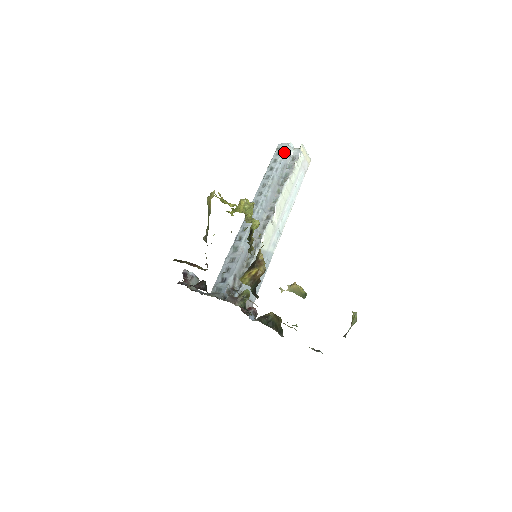
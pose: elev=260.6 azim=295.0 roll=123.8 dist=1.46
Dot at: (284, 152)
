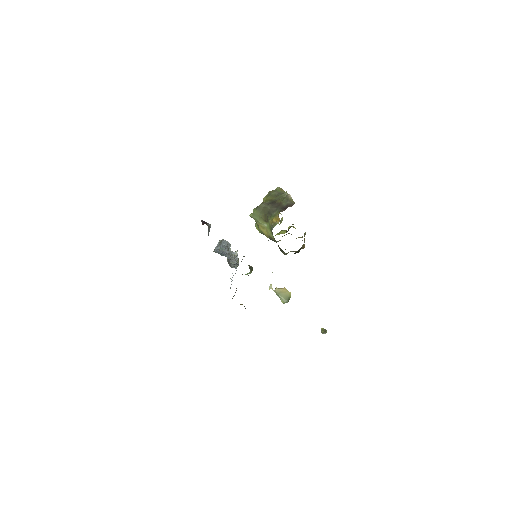
Dot at: occluded
